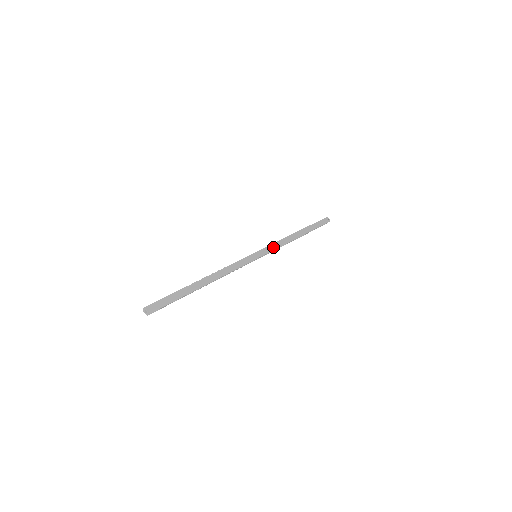
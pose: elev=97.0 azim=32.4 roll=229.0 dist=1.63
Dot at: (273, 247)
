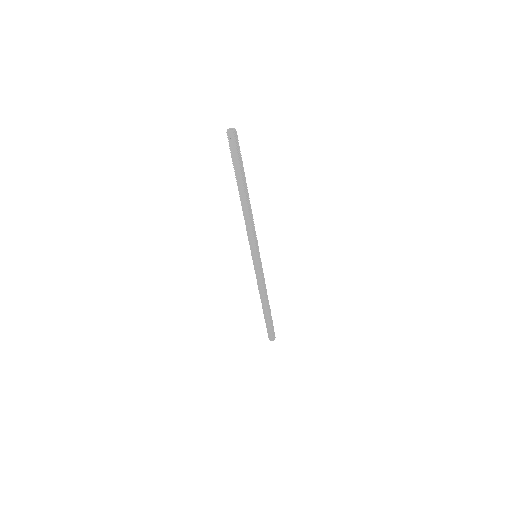
Dot at: occluded
